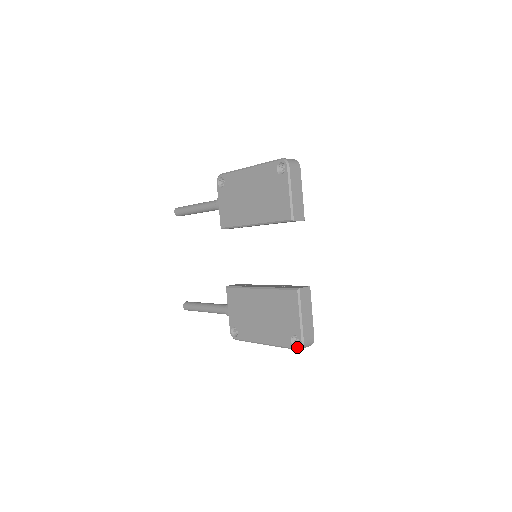
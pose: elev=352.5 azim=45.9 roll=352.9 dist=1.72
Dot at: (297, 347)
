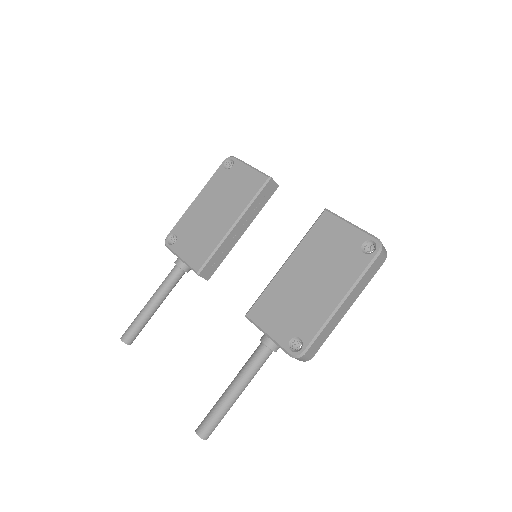
Dot at: (377, 249)
